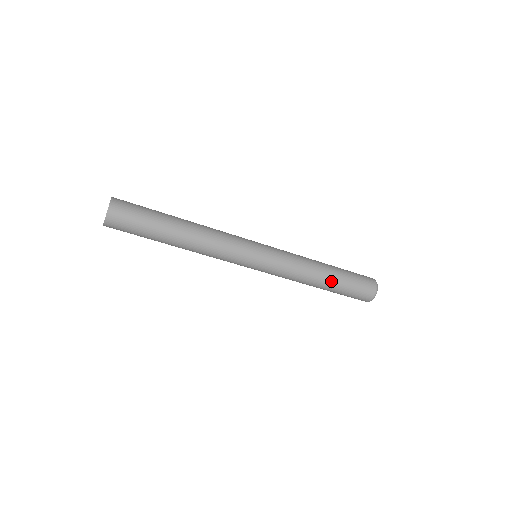
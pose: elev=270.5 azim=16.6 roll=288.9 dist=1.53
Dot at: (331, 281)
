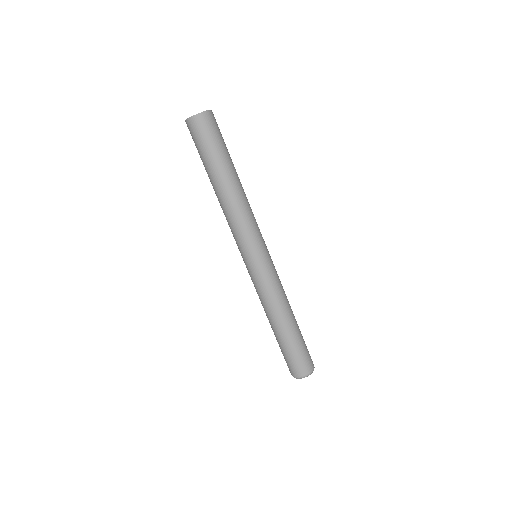
Dot at: (283, 332)
